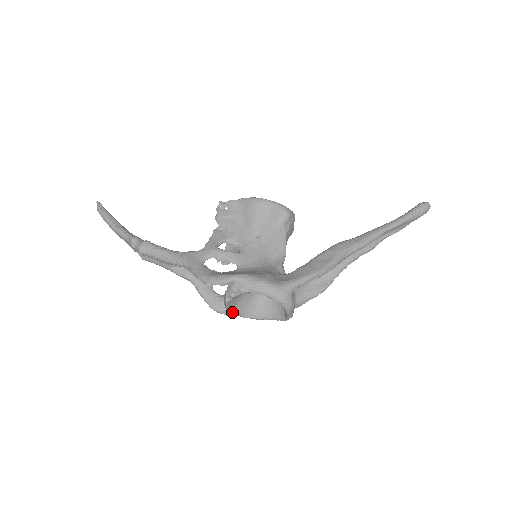
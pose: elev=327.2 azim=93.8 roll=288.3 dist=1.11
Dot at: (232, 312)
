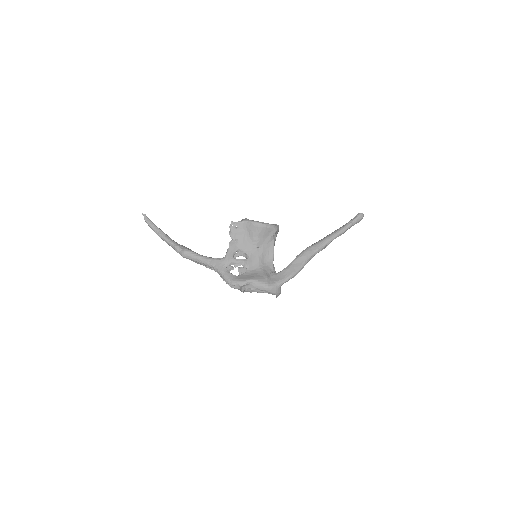
Dot at: occluded
